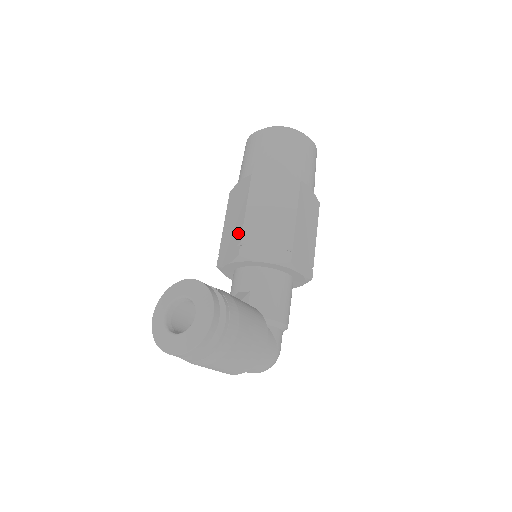
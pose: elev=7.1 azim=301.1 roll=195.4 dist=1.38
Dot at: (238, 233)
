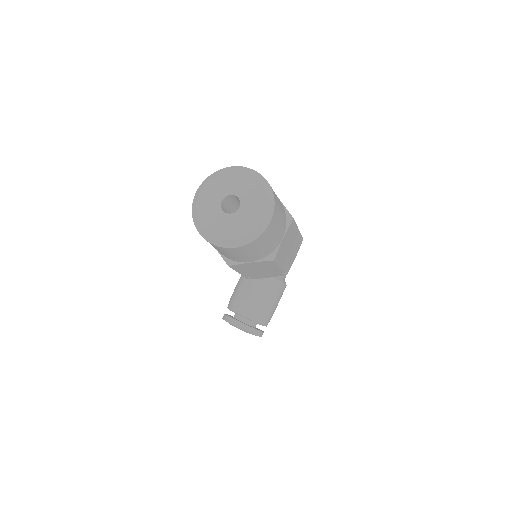
Dot at: occluded
